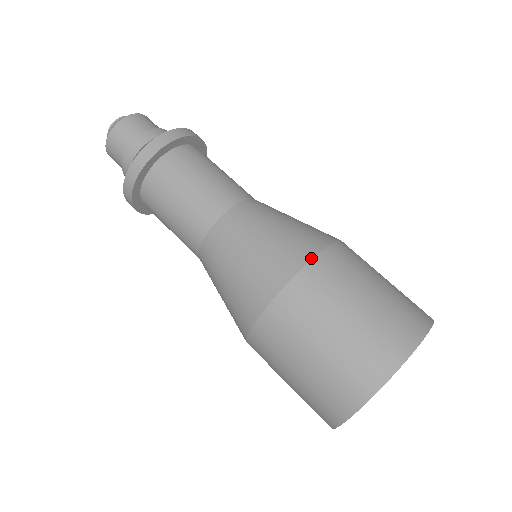
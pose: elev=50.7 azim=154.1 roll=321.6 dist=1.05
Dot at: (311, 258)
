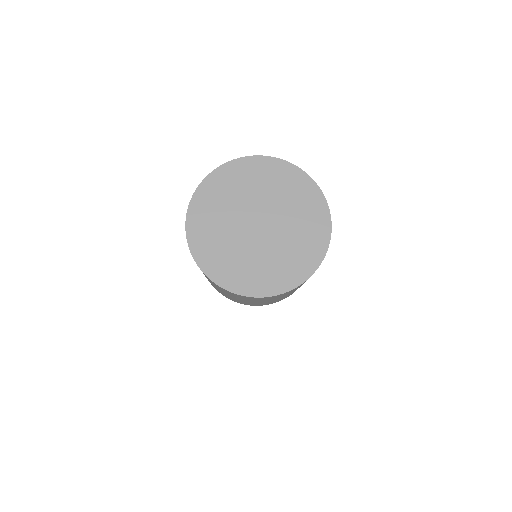
Dot at: occluded
